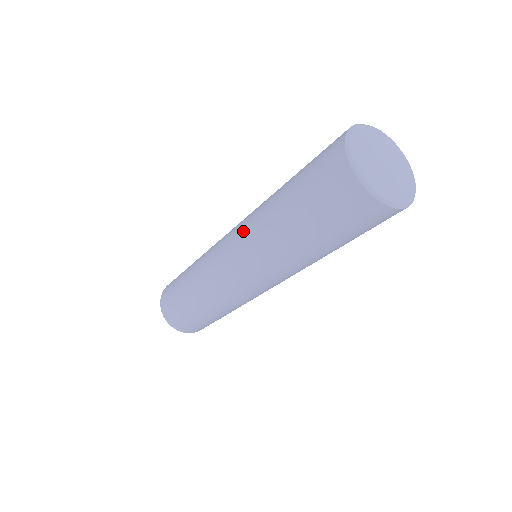
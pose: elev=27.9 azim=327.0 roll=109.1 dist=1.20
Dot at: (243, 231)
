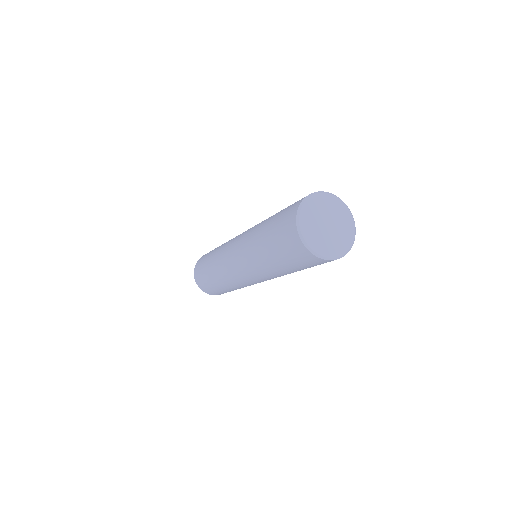
Dot at: (248, 269)
